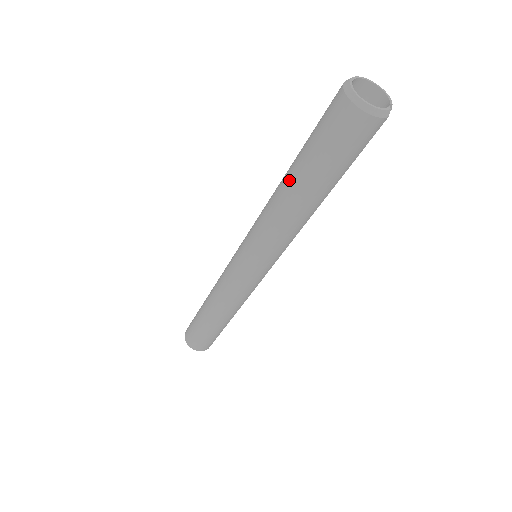
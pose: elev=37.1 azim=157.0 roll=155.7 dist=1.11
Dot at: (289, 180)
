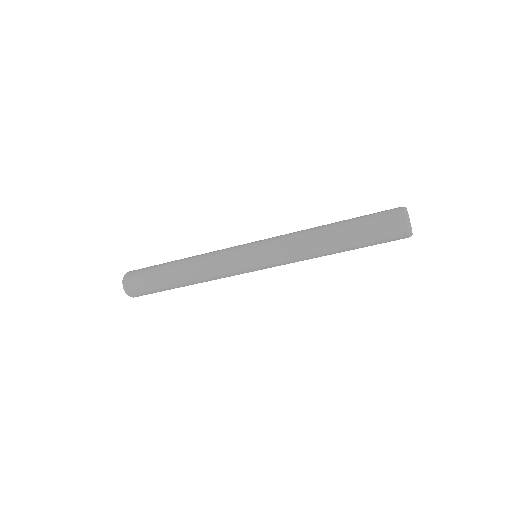
Dot at: (334, 228)
